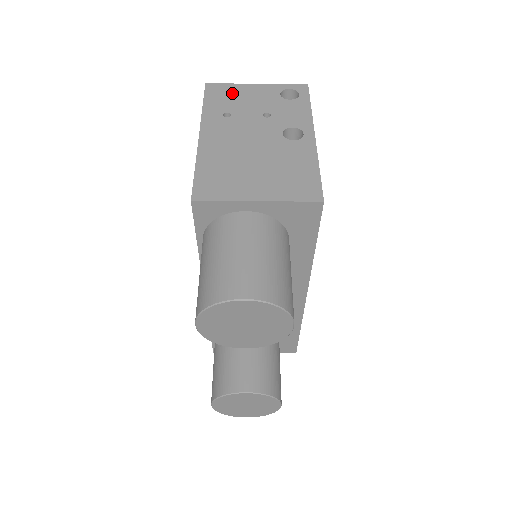
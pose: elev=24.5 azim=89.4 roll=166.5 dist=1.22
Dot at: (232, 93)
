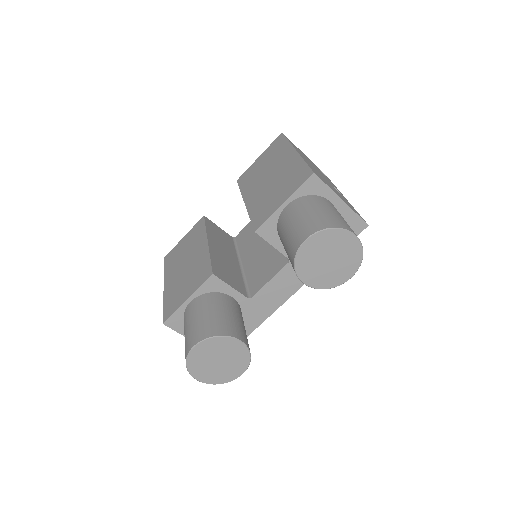
Dot at: occluded
